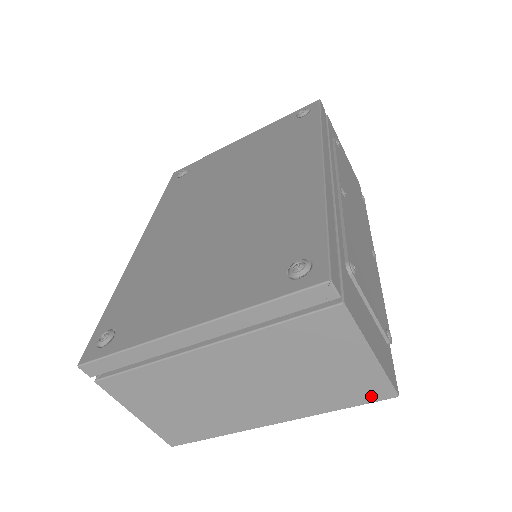
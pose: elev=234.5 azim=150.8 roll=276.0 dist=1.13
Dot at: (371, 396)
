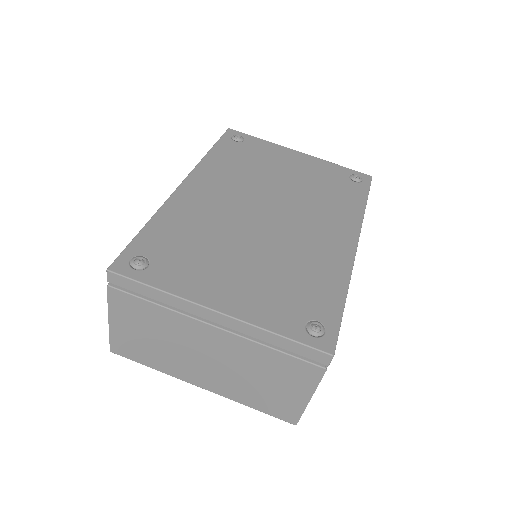
Dot at: (281, 415)
